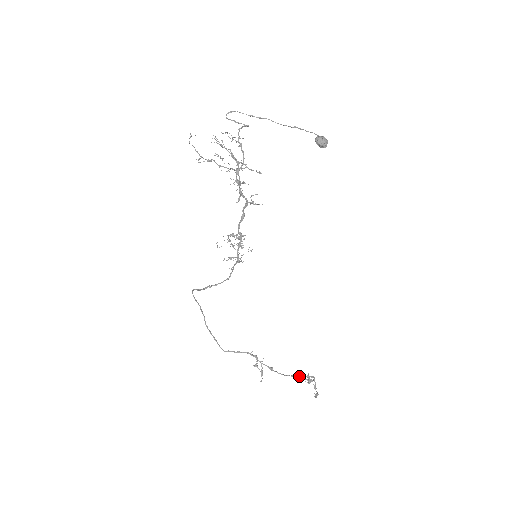
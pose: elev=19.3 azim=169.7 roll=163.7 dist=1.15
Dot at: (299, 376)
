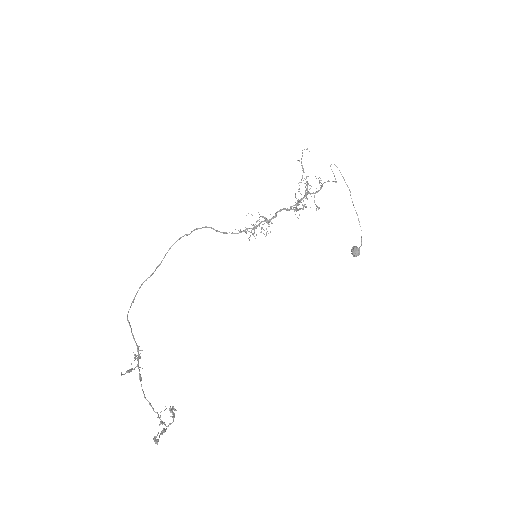
Dot at: occluded
